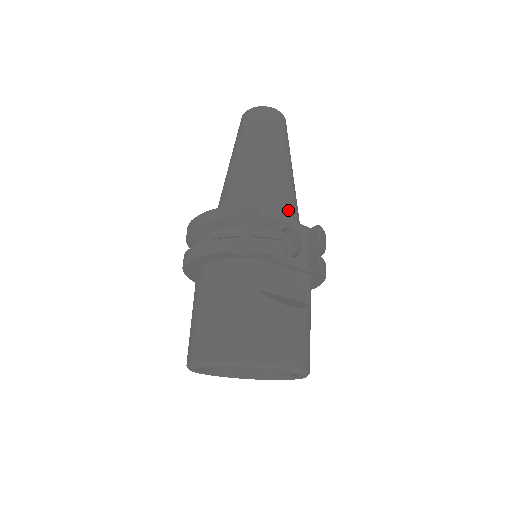
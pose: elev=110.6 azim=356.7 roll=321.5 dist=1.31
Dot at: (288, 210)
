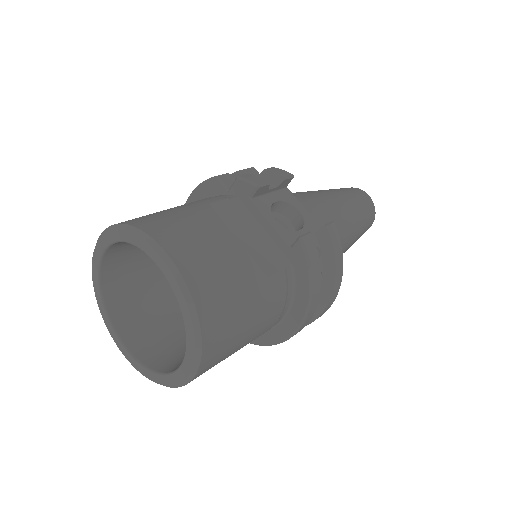
Dot at: (312, 215)
